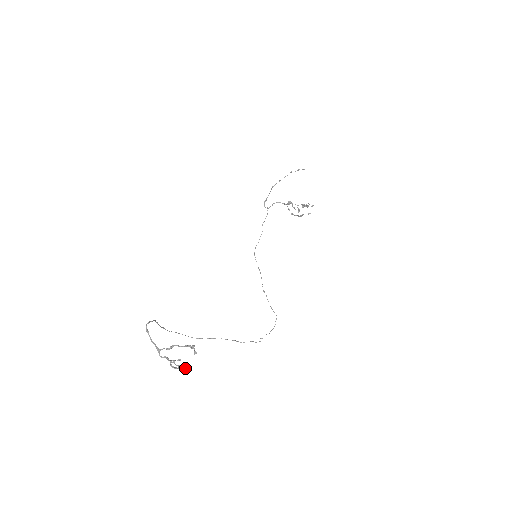
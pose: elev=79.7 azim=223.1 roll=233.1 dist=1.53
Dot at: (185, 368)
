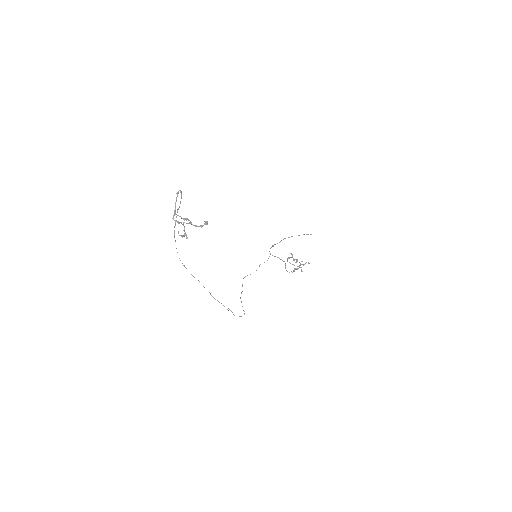
Dot at: occluded
